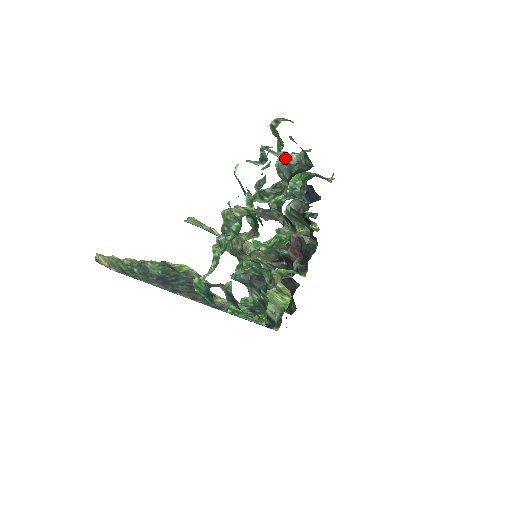
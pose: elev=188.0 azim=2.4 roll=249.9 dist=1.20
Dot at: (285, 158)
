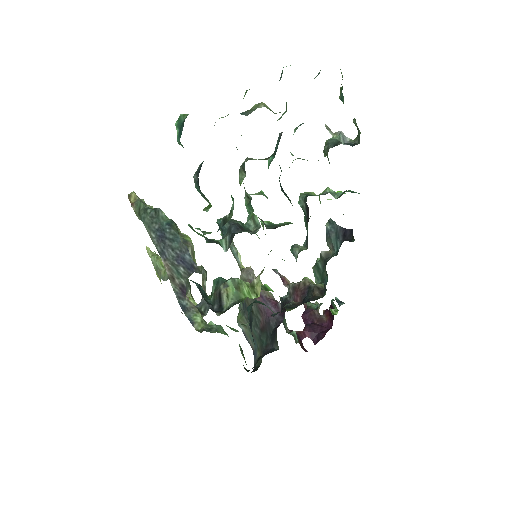
Dot at: (339, 135)
